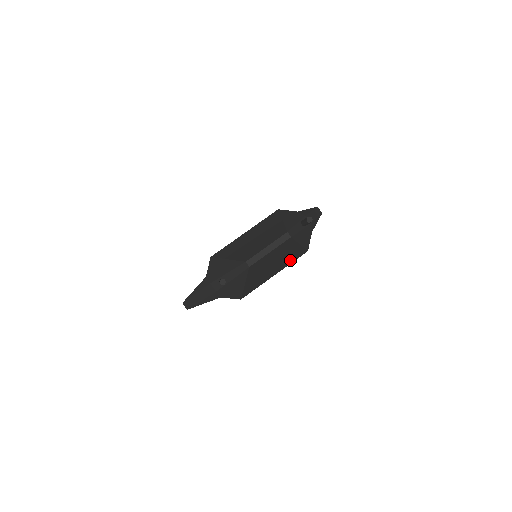
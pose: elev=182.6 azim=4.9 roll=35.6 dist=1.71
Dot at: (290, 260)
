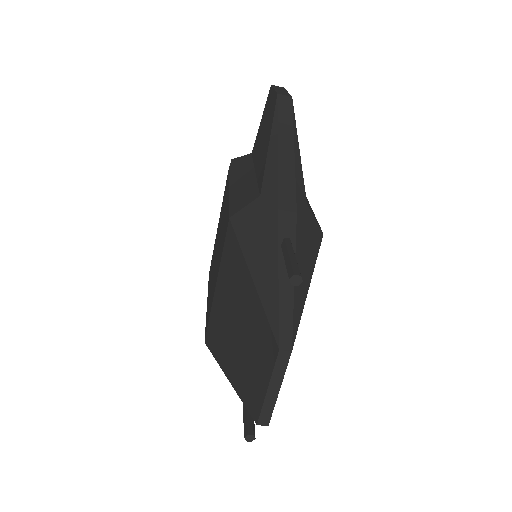
Dot at: occluded
